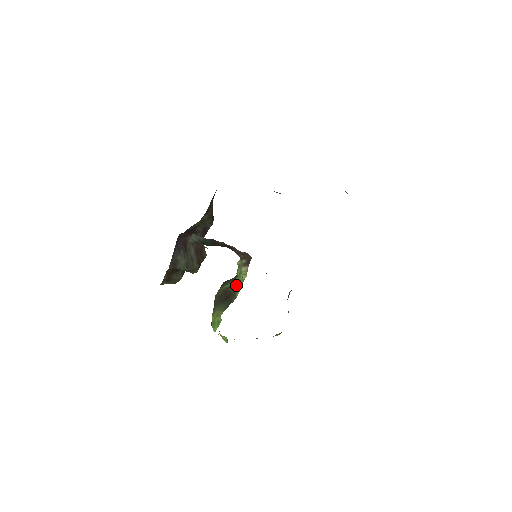
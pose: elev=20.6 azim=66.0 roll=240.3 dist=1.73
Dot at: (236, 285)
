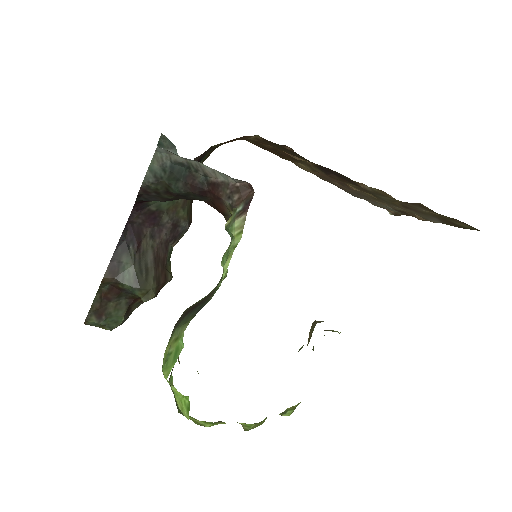
Dot at: occluded
